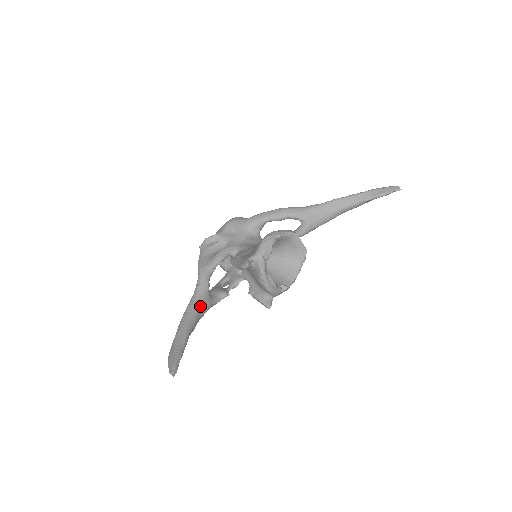
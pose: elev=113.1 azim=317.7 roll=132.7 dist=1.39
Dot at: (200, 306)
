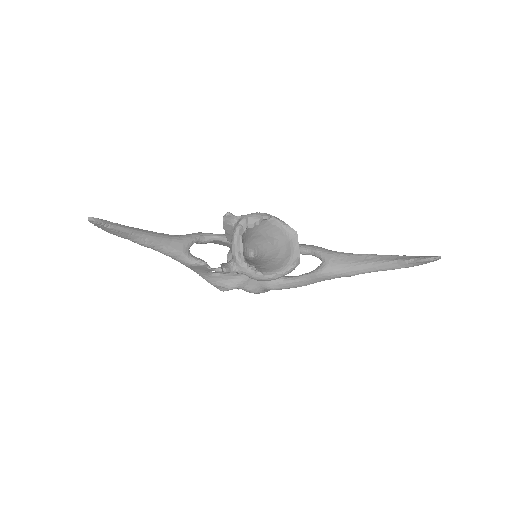
Dot at: (170, 239)
